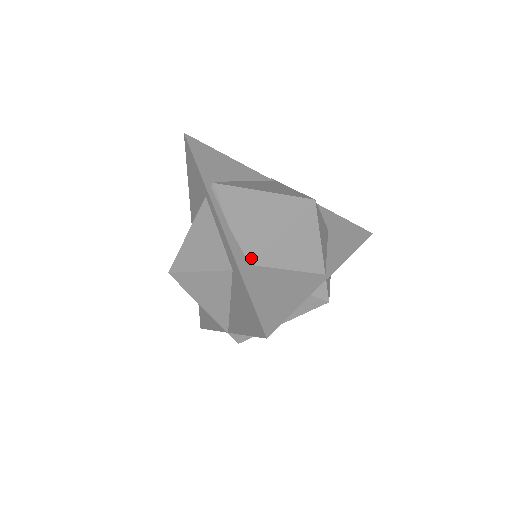
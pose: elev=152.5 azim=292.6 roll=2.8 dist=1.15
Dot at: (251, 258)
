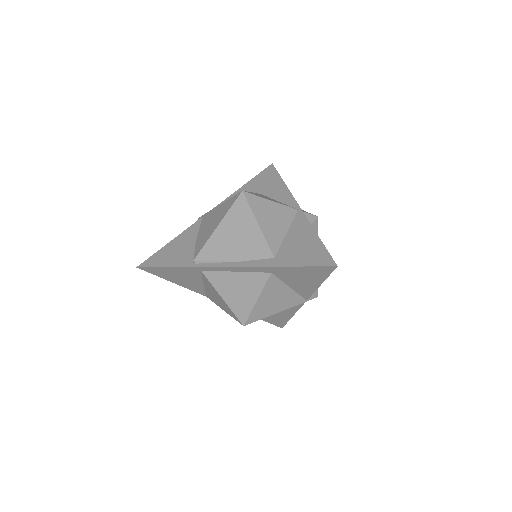
Dot at: (269, 255)
